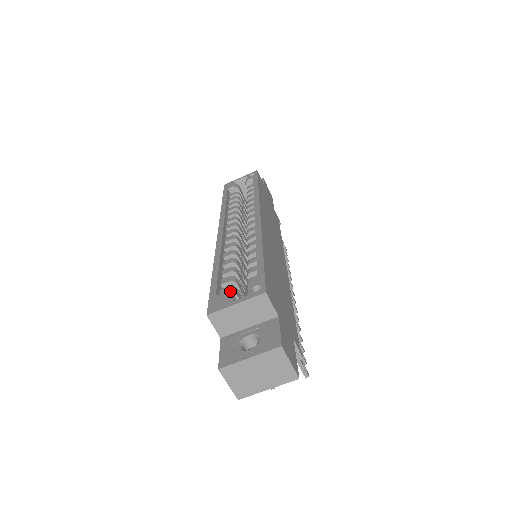
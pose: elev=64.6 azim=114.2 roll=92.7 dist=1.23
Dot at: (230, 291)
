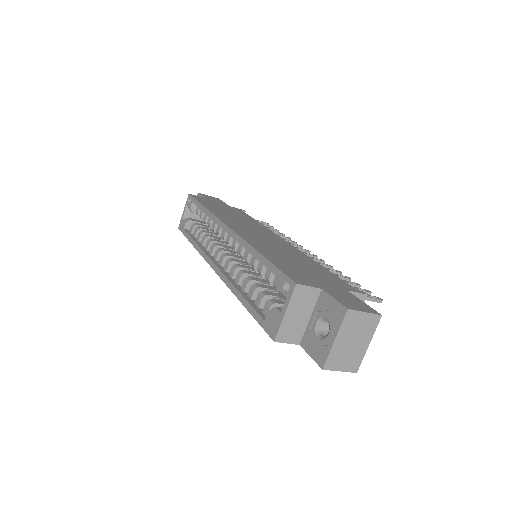
Dot at: (270, 306)
